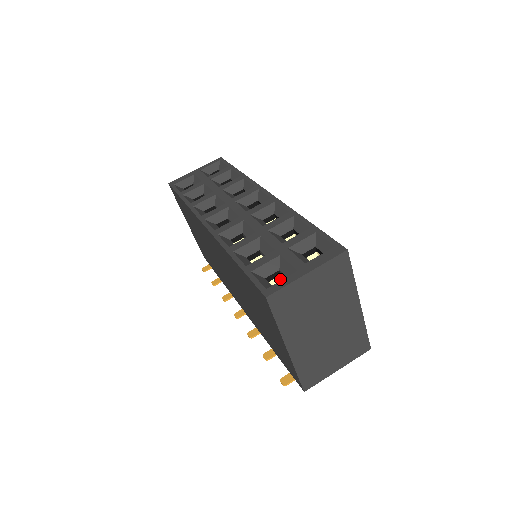
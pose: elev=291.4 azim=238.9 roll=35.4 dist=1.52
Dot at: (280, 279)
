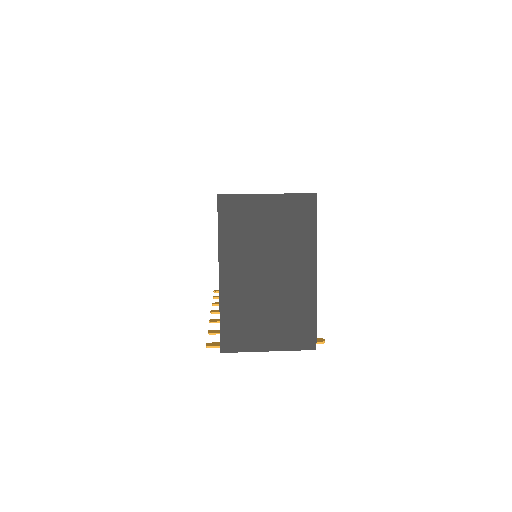
Dot at: occluded
